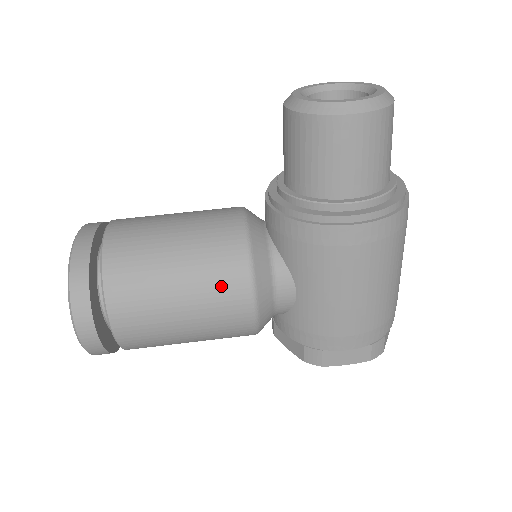
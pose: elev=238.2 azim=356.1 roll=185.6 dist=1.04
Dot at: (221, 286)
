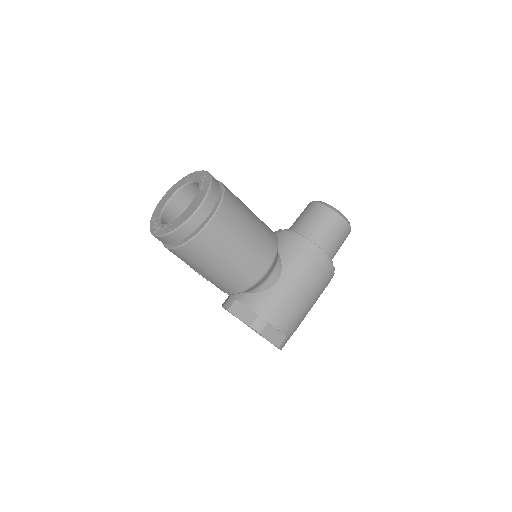
Dot at: (264, 247)
